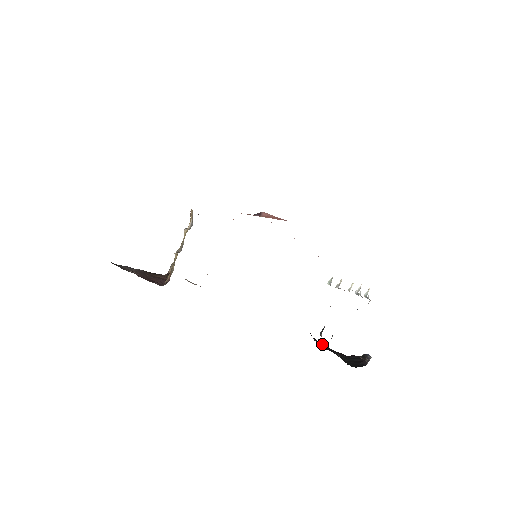
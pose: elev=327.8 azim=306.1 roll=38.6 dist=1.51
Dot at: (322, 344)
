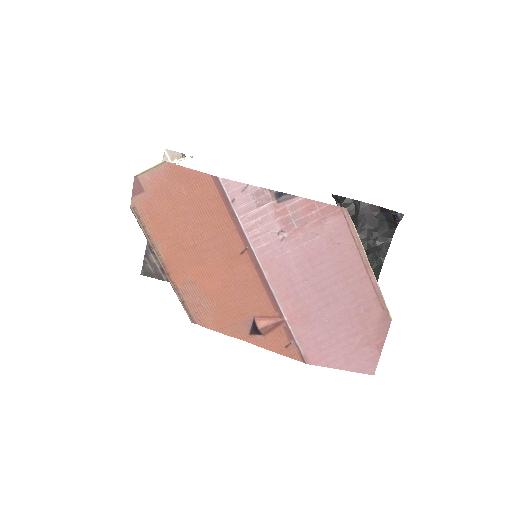
Dot at: occluded
